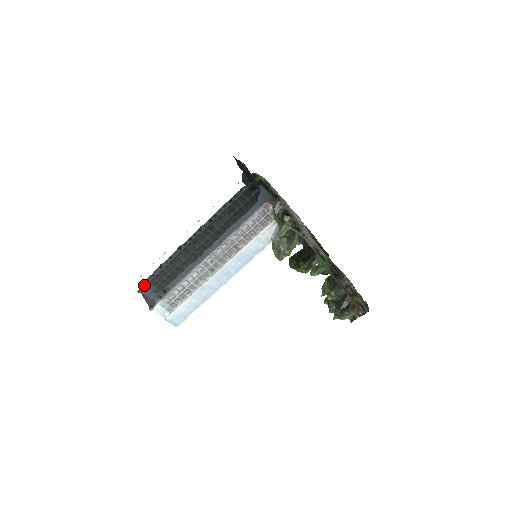
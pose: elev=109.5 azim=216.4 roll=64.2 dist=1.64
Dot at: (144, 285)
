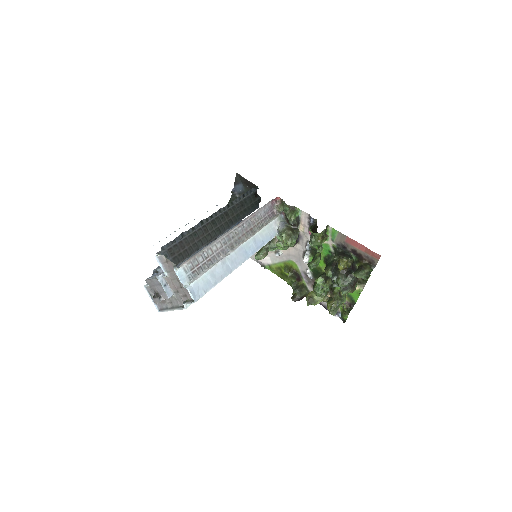
Dot at: (161, 252)
